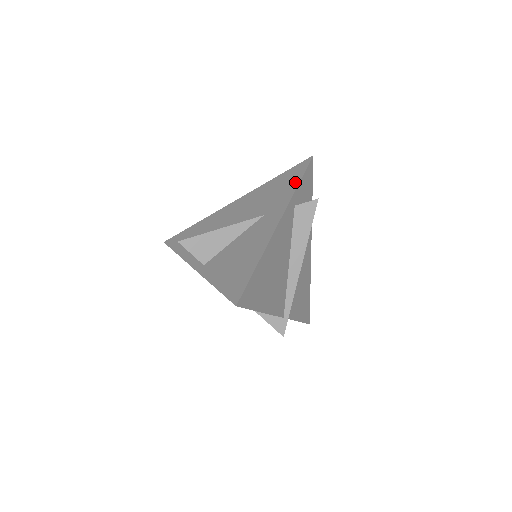
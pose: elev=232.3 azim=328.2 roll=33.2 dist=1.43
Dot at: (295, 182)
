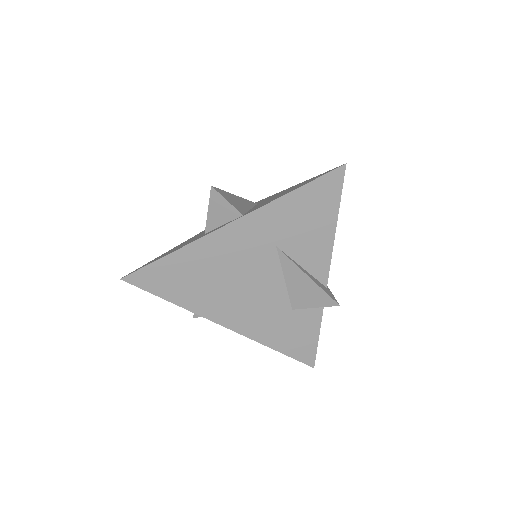
Dot at: occluded
